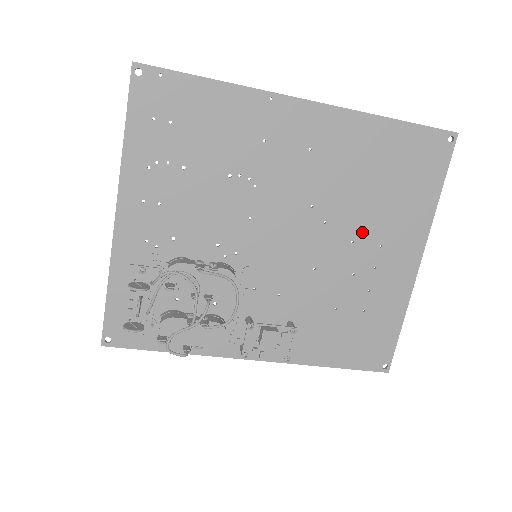
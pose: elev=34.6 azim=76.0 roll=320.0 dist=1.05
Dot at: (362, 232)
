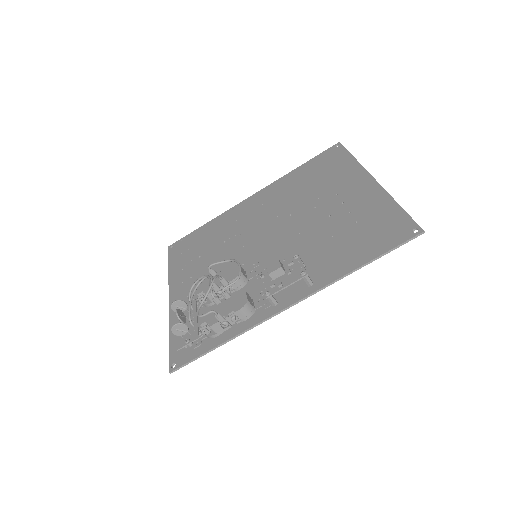
Dot at: (318, 201)
